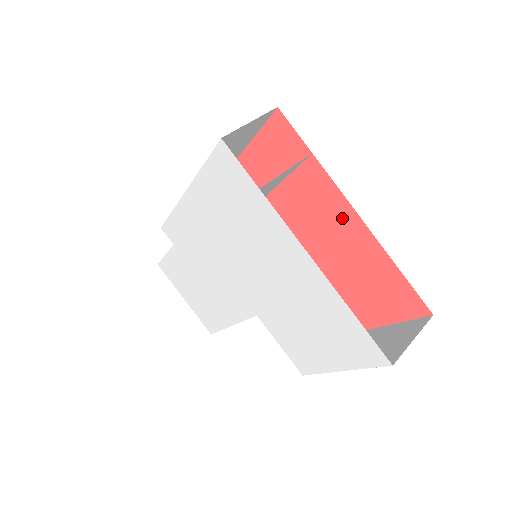
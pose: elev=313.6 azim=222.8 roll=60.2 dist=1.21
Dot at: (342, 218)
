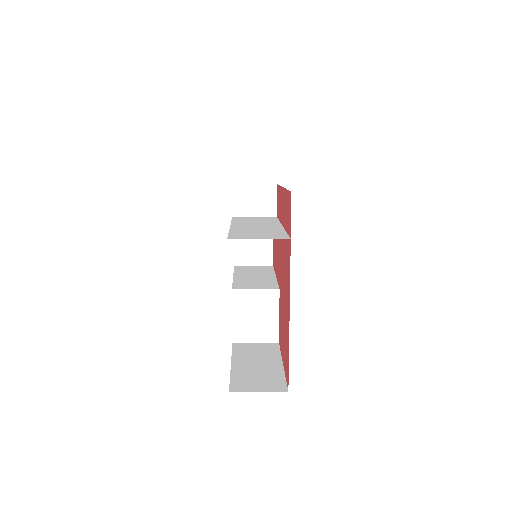
Dot at: (288, 290)
